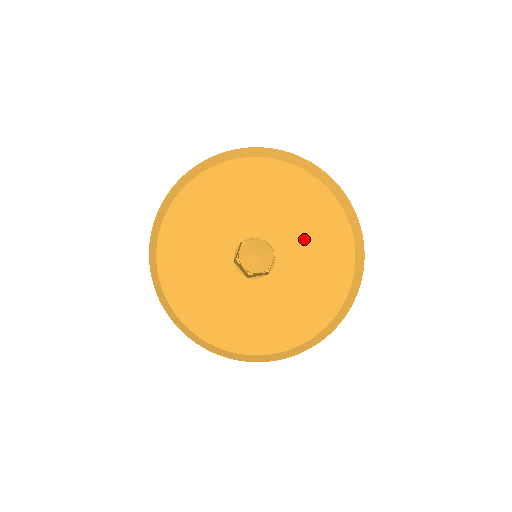
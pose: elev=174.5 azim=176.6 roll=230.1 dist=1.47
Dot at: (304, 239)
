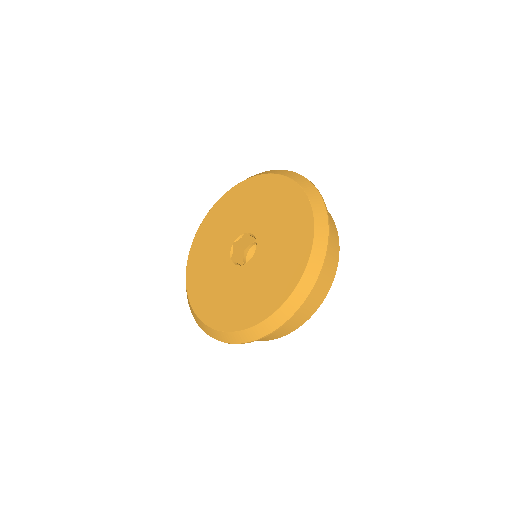
Dot at: (275, 256)
